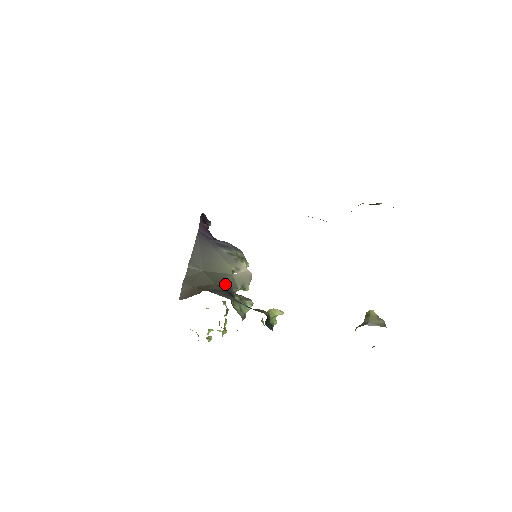
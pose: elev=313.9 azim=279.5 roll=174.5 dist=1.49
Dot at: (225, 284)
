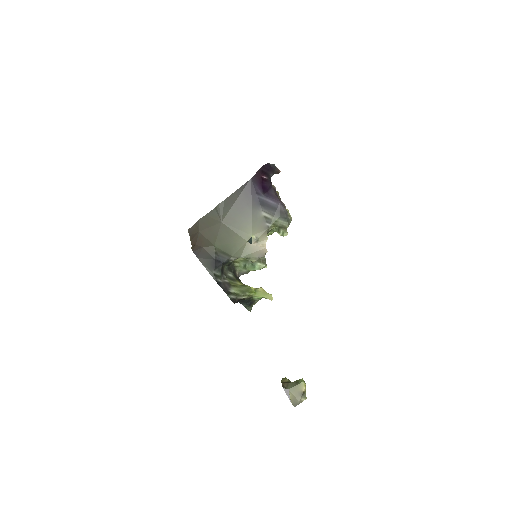
Dot at: (227, 249)
